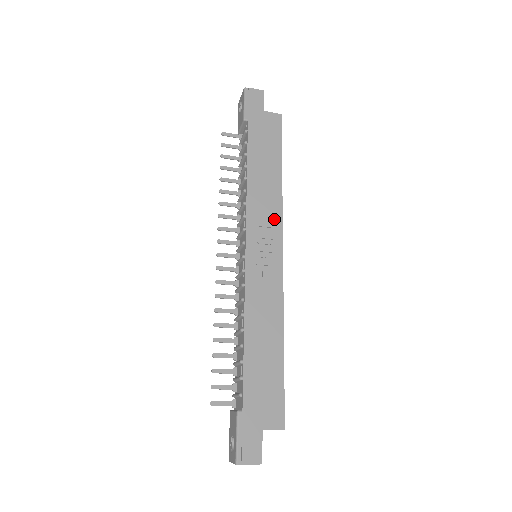
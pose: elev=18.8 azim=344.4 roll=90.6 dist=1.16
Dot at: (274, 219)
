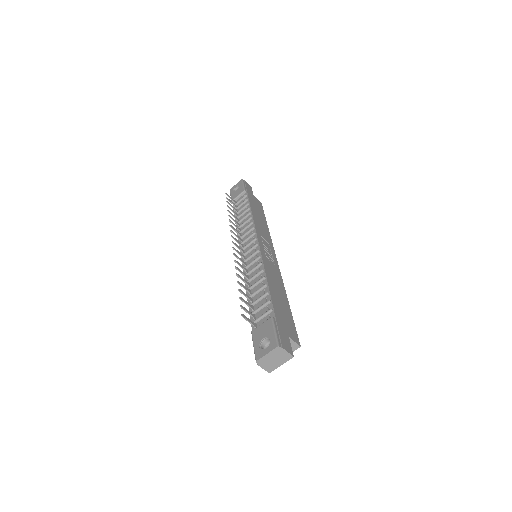
Dot at: (269, 240)
